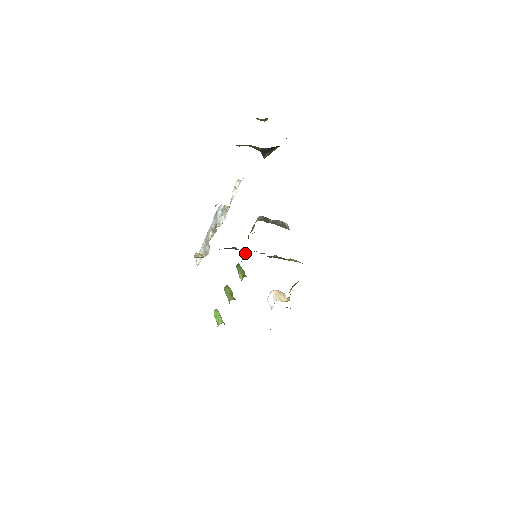
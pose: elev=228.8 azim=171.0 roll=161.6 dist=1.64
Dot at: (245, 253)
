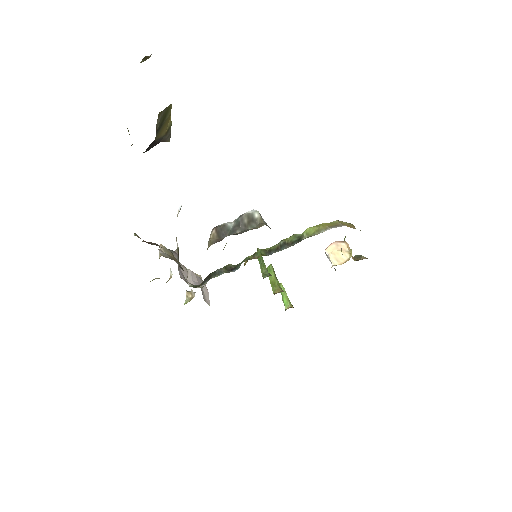
Dot at: (236, 267)
